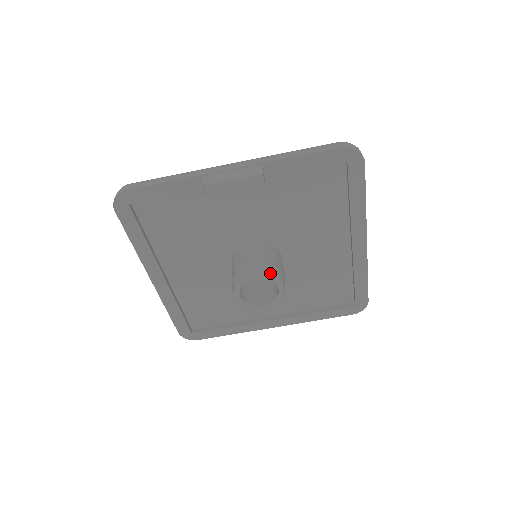
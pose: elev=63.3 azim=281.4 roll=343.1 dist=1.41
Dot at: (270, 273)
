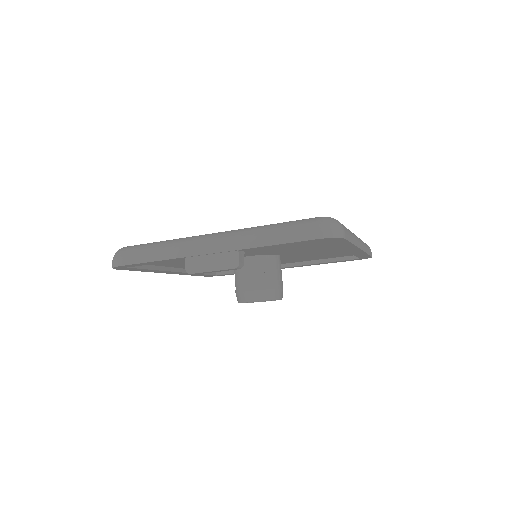
Dot at: (266, 297)
